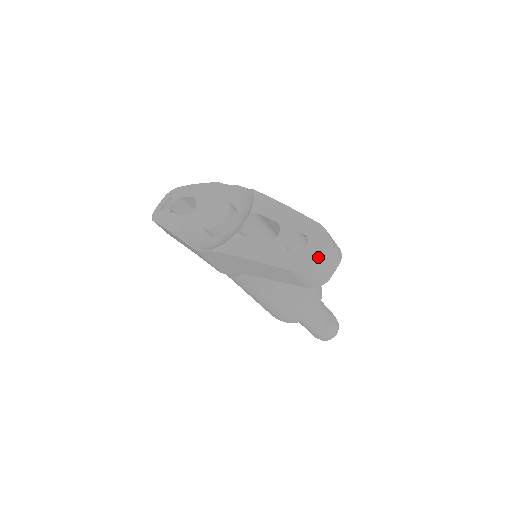
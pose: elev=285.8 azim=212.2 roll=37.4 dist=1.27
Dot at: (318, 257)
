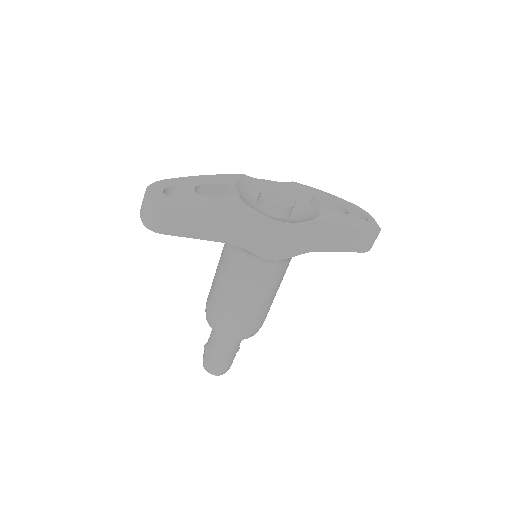
Dot at: occluded
